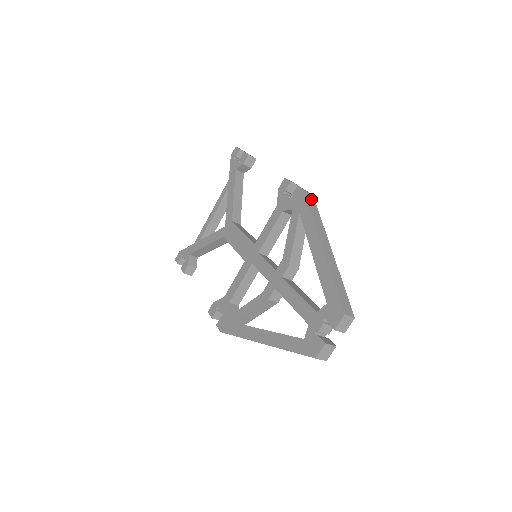
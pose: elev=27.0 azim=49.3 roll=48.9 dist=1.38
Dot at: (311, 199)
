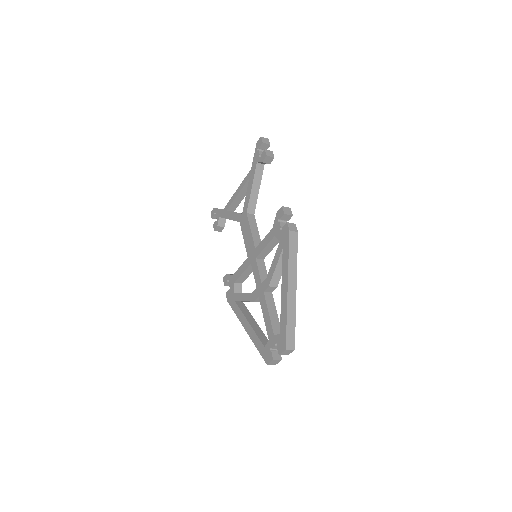
Dot at: (294, 239)
